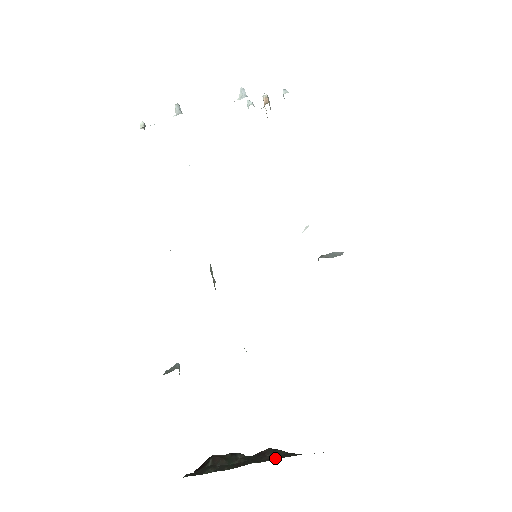
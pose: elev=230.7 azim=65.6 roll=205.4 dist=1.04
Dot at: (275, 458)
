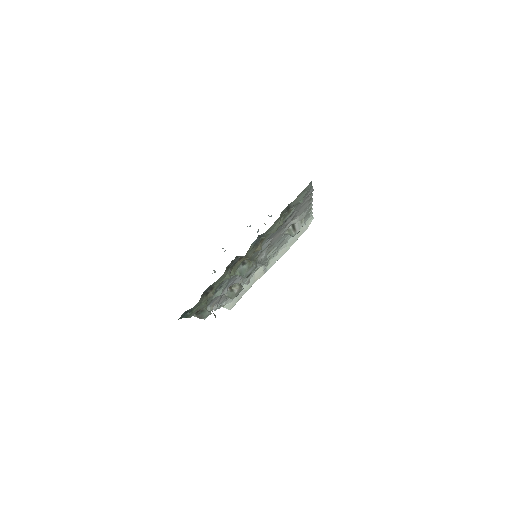
Dot at: occluded
